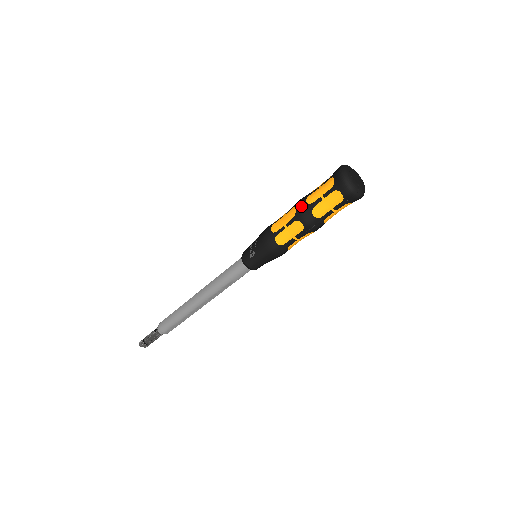
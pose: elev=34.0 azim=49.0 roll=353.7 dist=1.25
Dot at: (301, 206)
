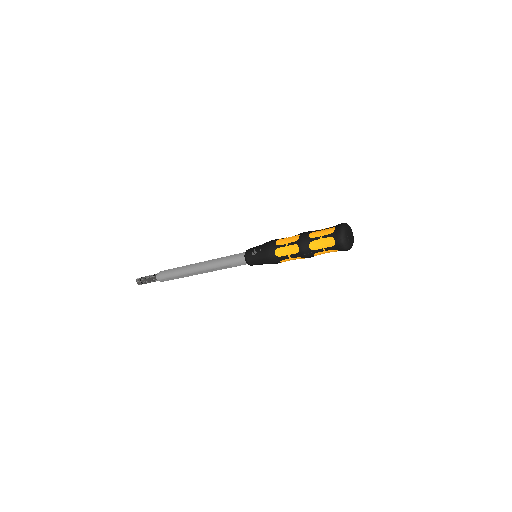
Dot at: (304, 236)
